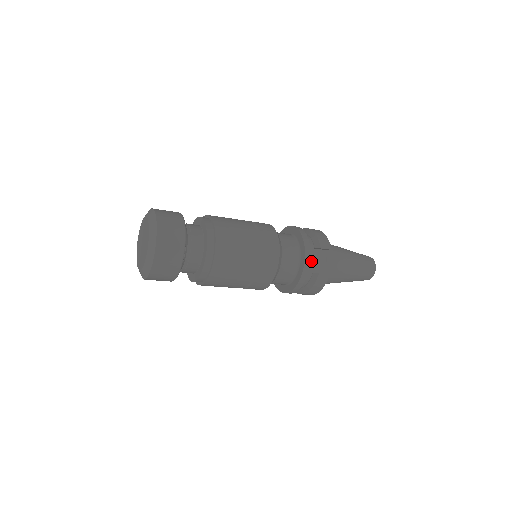
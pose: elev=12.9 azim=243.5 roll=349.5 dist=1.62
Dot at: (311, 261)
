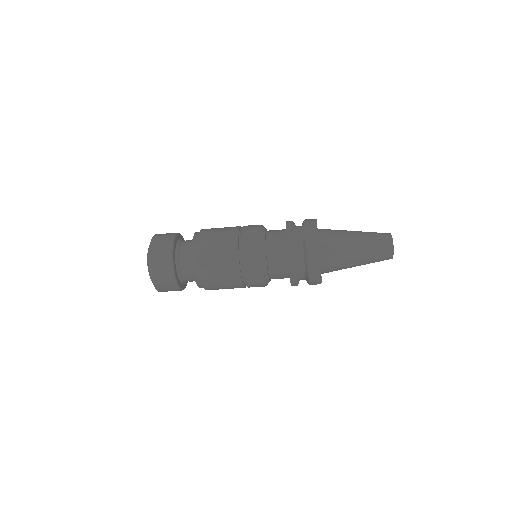
Dot at: (301, 236)
